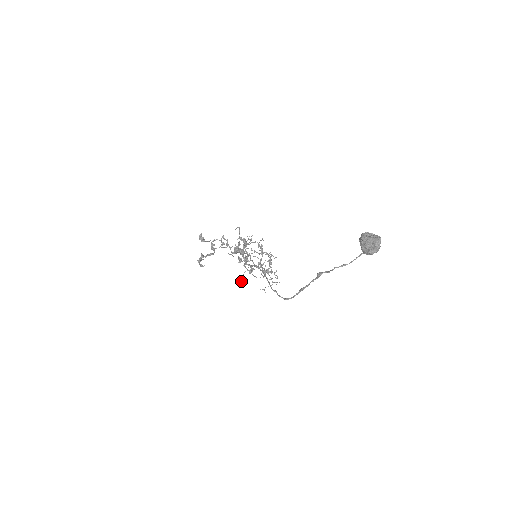
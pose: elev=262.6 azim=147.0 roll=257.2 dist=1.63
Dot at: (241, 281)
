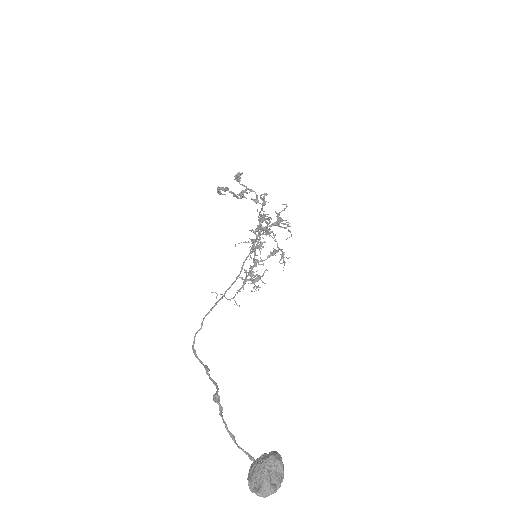
Dot at: occluded
